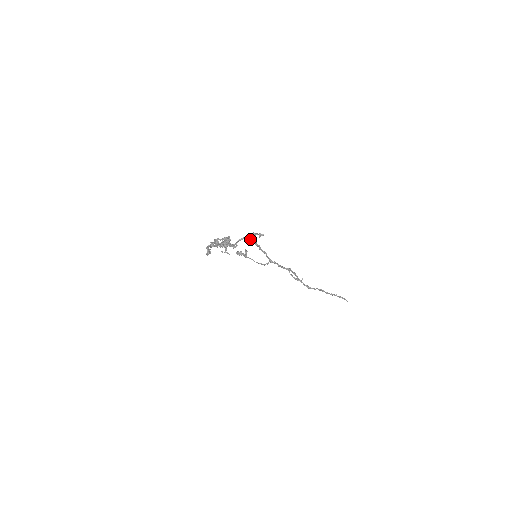
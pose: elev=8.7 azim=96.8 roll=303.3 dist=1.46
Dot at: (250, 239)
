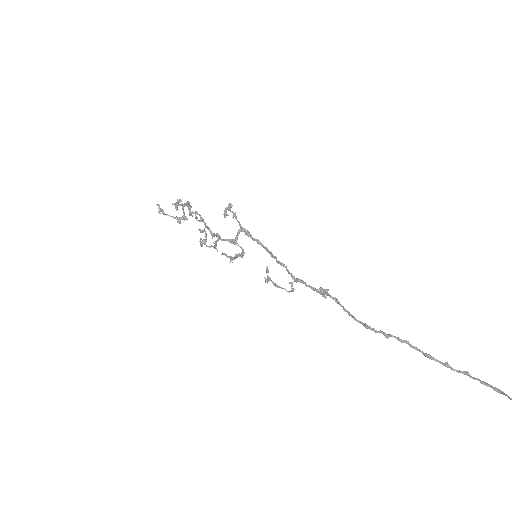
Dot at: (252, 239)
